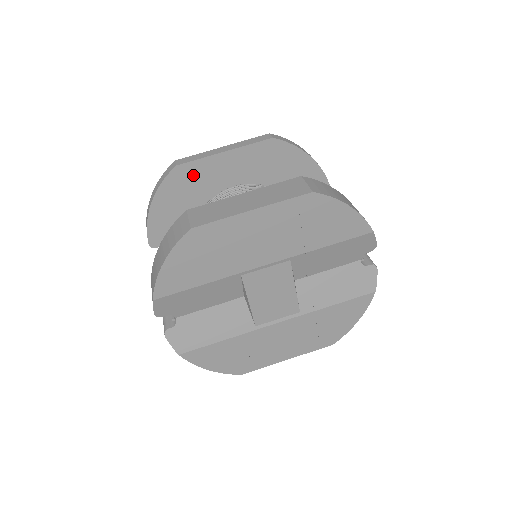
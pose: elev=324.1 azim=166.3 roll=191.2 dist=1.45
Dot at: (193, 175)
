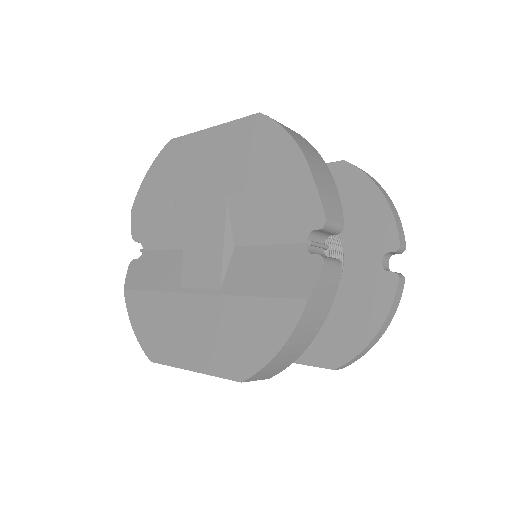
Dot at: occluded
